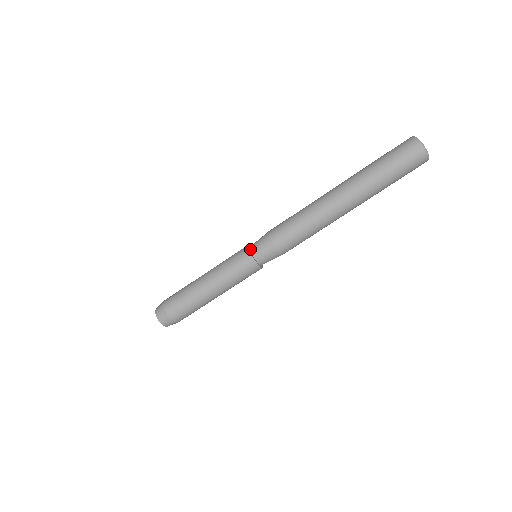
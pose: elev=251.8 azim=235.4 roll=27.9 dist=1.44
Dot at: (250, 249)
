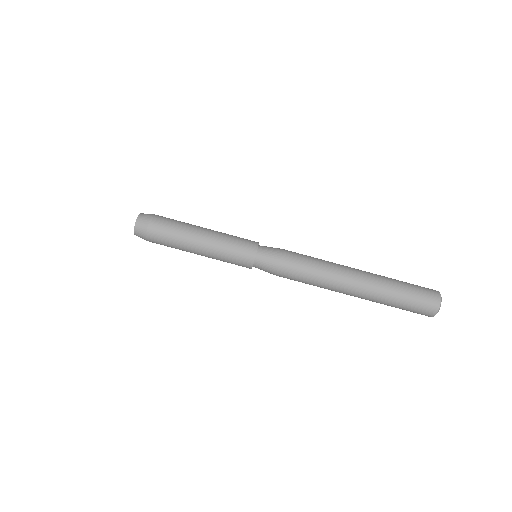
Dot at: occluded
